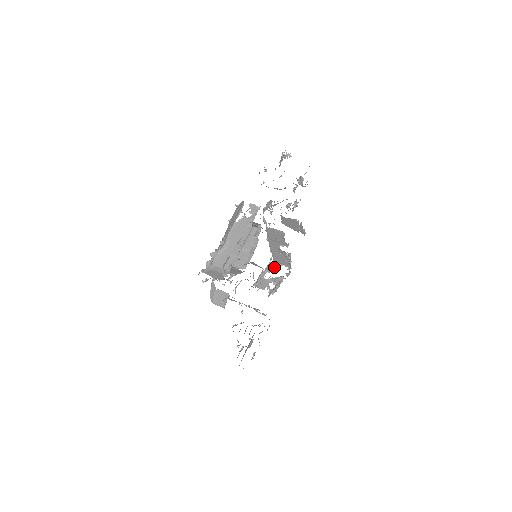
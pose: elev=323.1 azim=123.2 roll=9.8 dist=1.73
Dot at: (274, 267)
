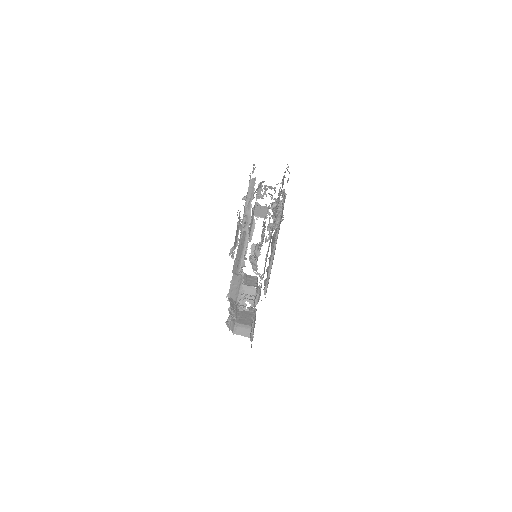
Dot at: (265, 191)
